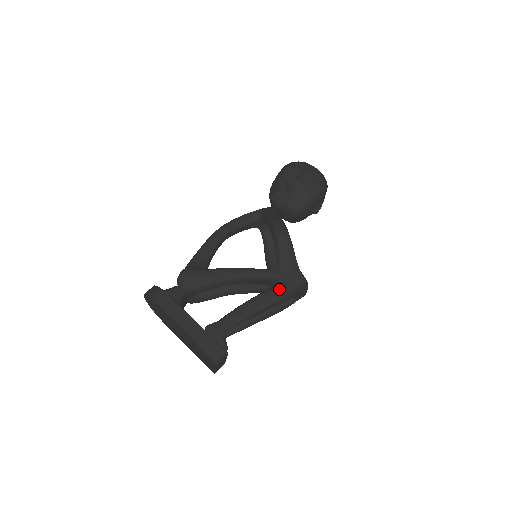
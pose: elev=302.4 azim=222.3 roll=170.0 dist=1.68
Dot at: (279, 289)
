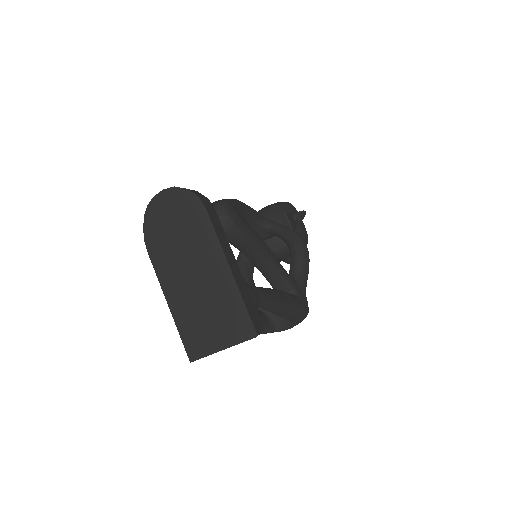
Dot at: (297, 300)
